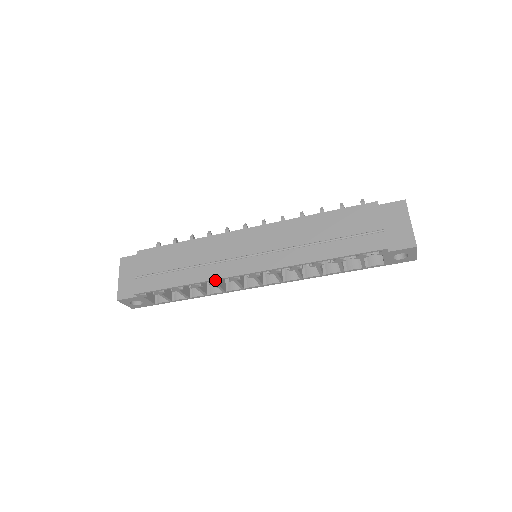
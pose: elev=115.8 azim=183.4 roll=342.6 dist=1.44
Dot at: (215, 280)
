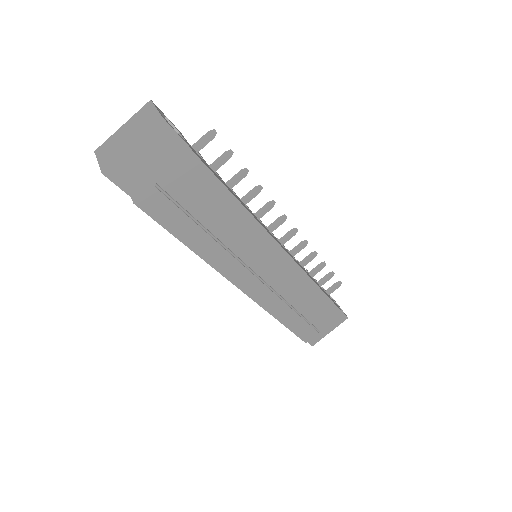
Dot at: (214, 267)
